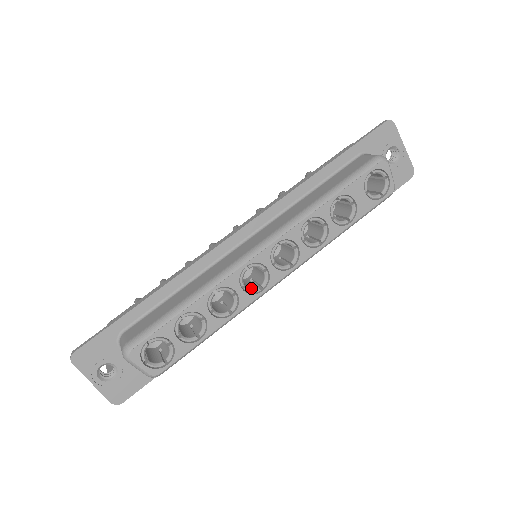
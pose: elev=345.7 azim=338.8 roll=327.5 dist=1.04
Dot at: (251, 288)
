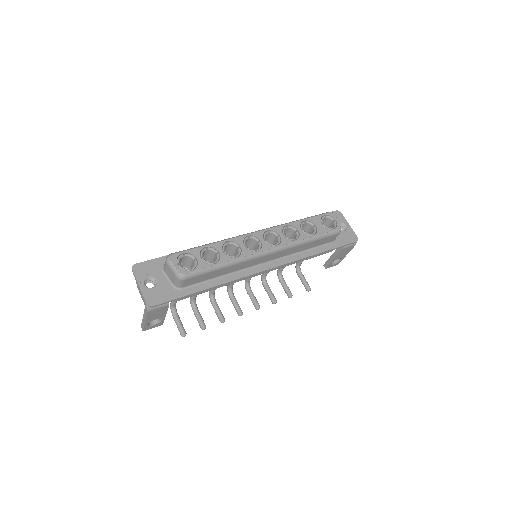
Dot at: (250, 250)
